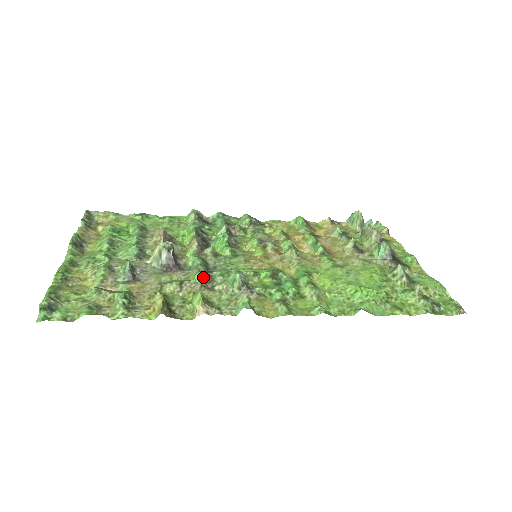
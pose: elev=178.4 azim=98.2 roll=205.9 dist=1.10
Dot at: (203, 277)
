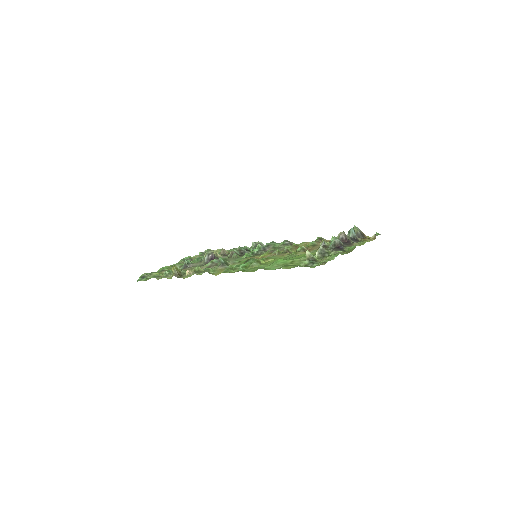
Dot at: (211, 264)
